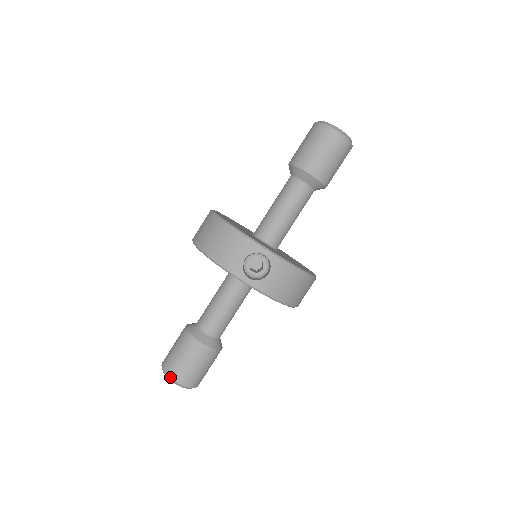
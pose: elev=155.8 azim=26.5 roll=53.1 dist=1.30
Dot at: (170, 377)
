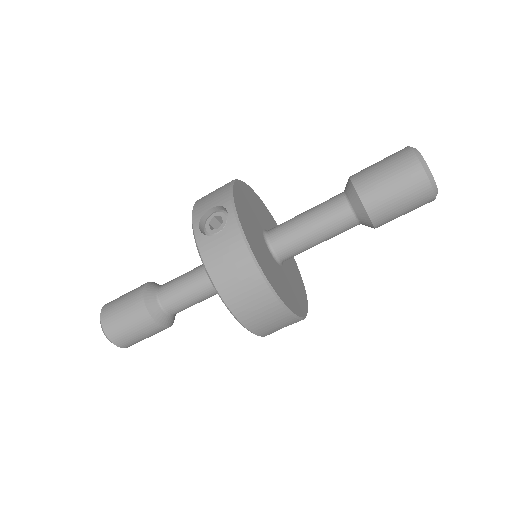
Dot at: (102, 309)
